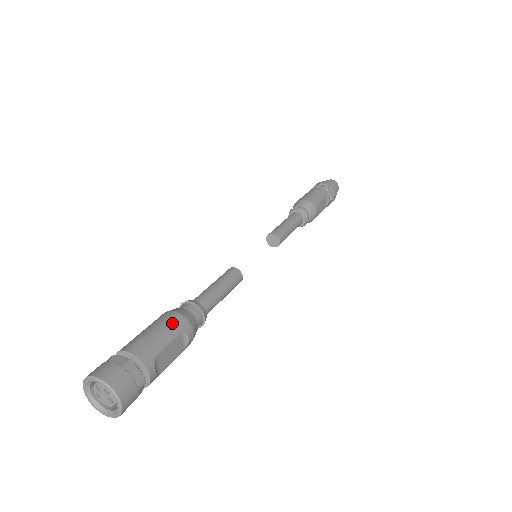
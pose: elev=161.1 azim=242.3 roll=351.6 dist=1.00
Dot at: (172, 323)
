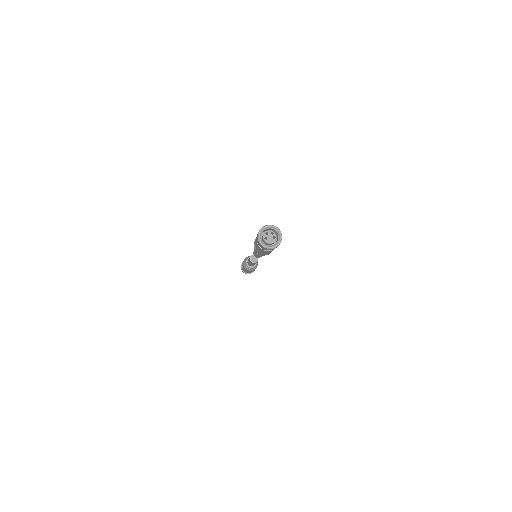
Dot at: occluded
